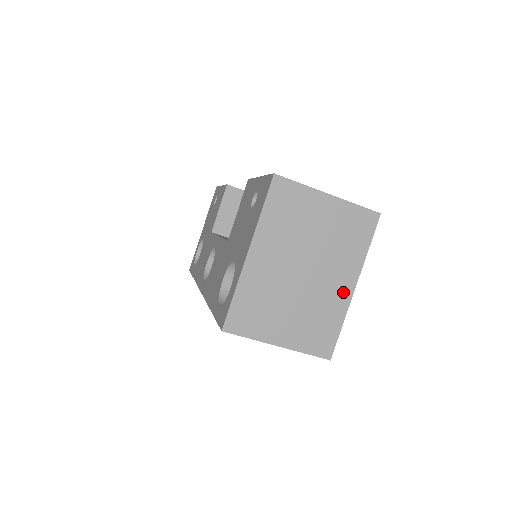
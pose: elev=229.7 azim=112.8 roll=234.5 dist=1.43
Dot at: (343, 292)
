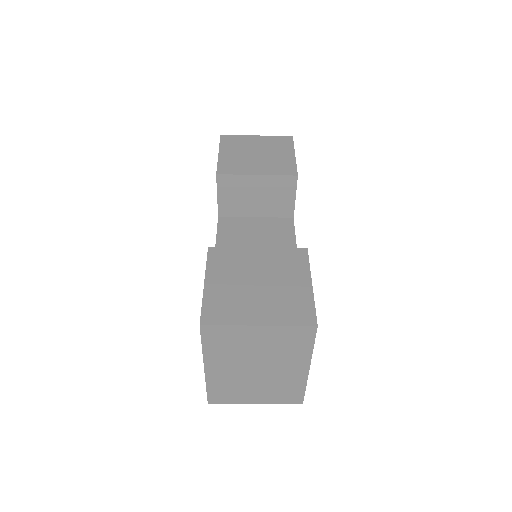
Dot at: (299, 373)
